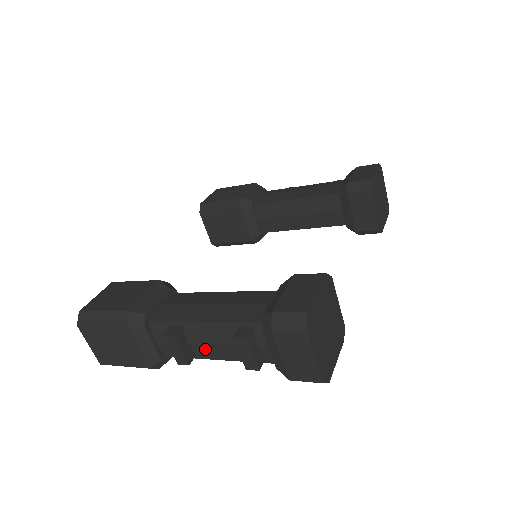
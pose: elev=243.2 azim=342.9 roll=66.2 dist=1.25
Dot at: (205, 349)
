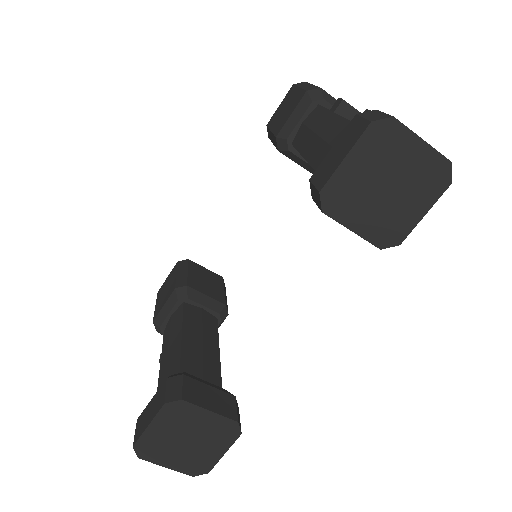
Dot at: occluded
